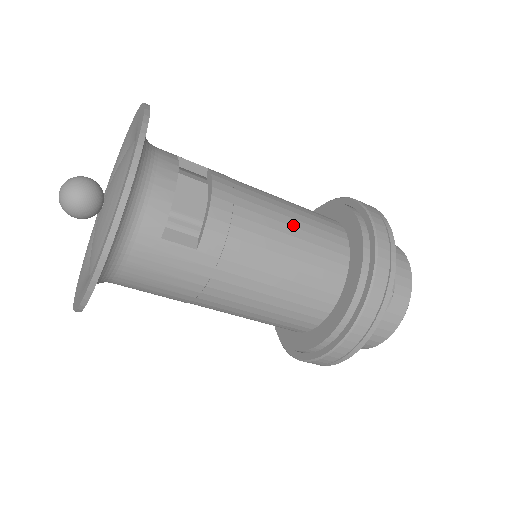
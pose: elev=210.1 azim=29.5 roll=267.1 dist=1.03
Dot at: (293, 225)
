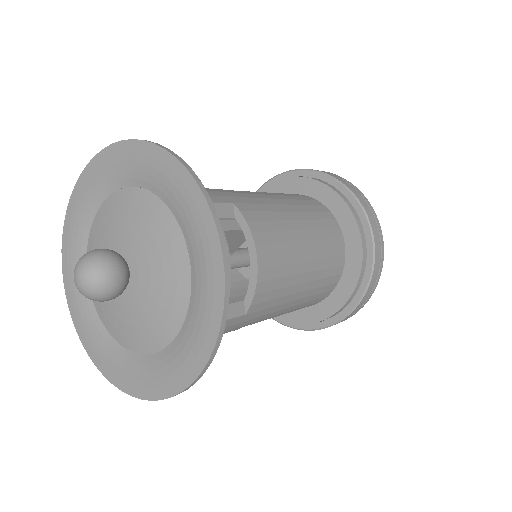
Dot at: (312, 248)
